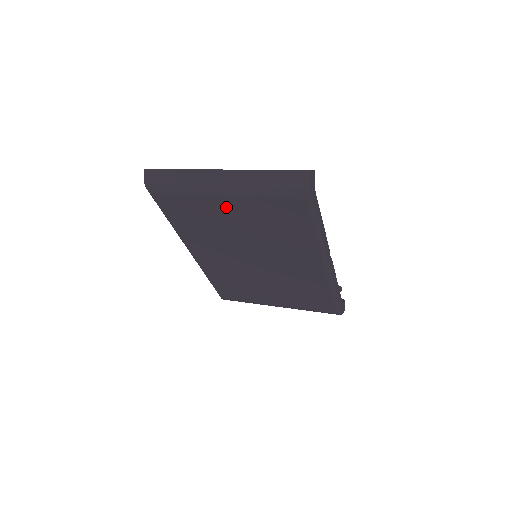
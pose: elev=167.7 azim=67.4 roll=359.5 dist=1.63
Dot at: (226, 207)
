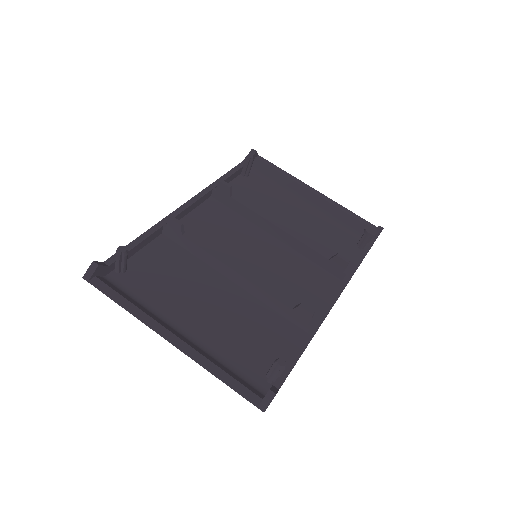
Dot at: occluded
